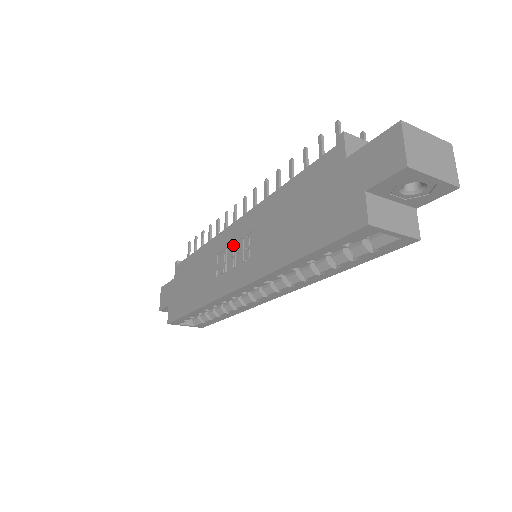
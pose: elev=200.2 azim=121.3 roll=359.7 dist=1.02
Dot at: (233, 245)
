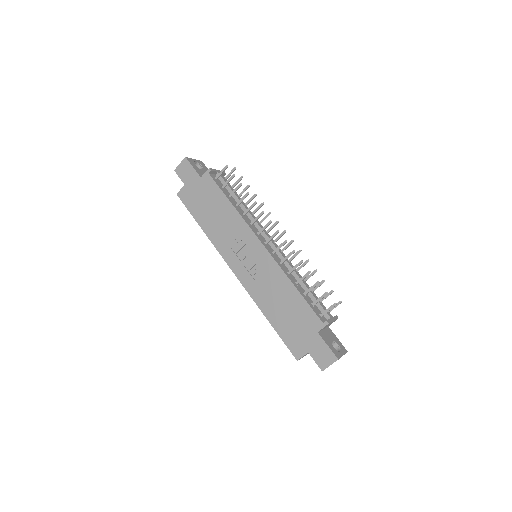
Dot at: (251, 252)
